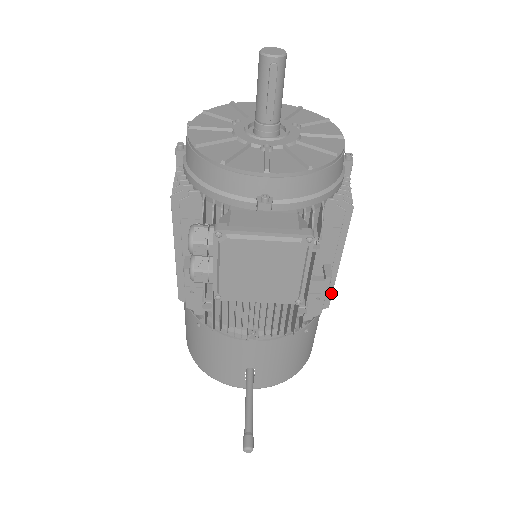
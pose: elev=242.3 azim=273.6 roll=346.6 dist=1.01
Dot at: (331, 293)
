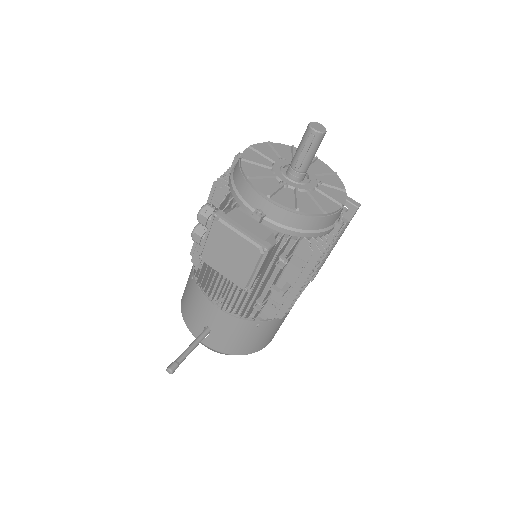
Dot at: (287, 309)
